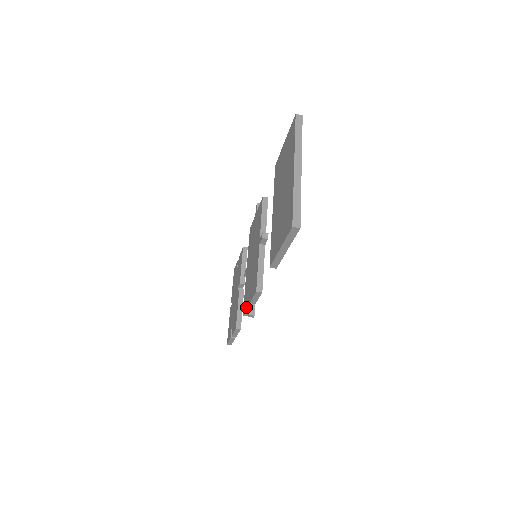
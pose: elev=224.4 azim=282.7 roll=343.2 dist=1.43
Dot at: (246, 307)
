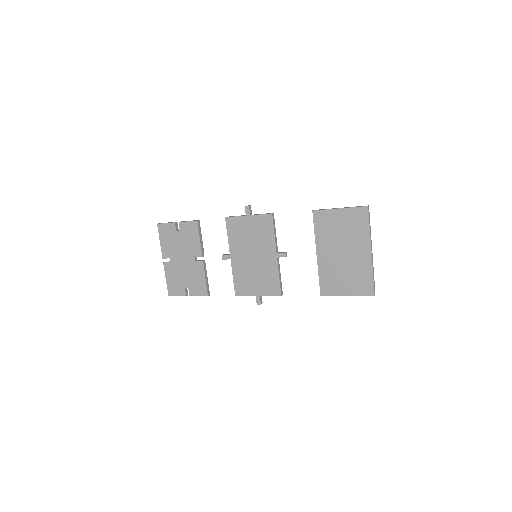
Dot at: (248, 294)
